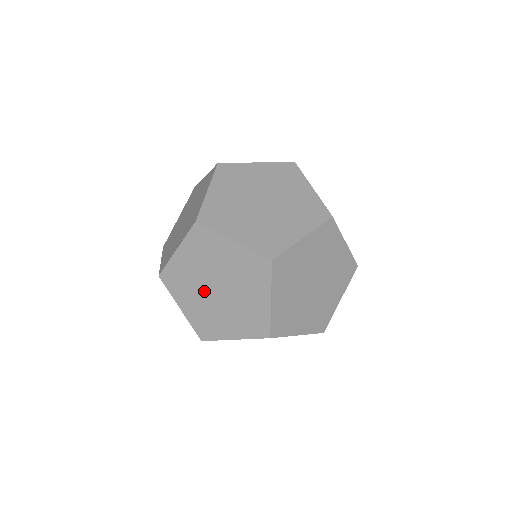
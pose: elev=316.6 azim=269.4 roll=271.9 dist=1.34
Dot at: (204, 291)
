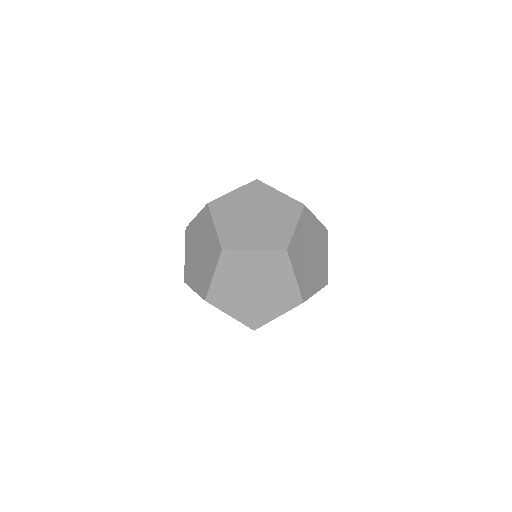
Dot at: occluded
